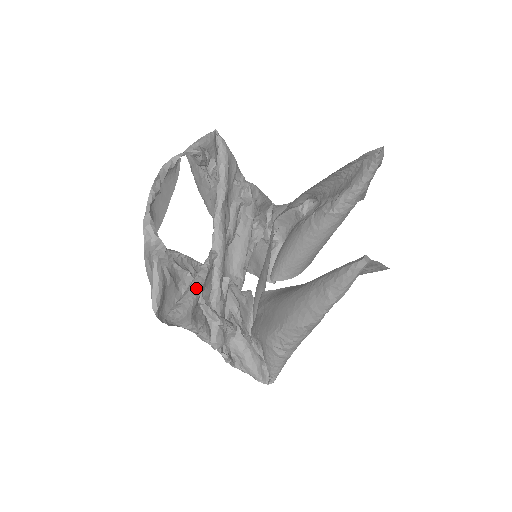
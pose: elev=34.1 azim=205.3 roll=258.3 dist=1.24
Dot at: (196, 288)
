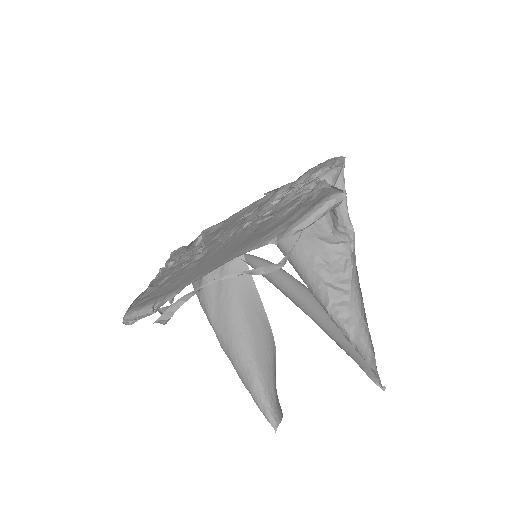
Dot at: occluded
